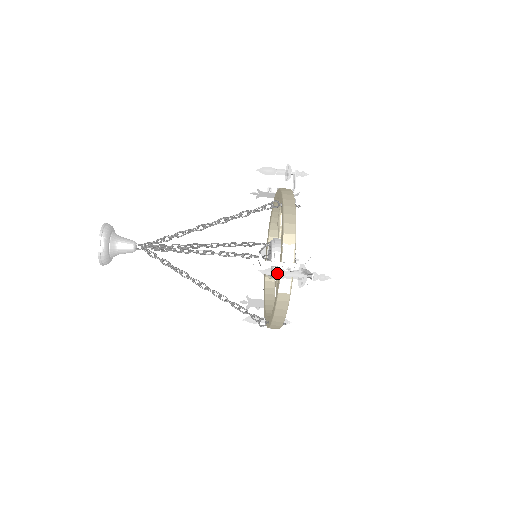
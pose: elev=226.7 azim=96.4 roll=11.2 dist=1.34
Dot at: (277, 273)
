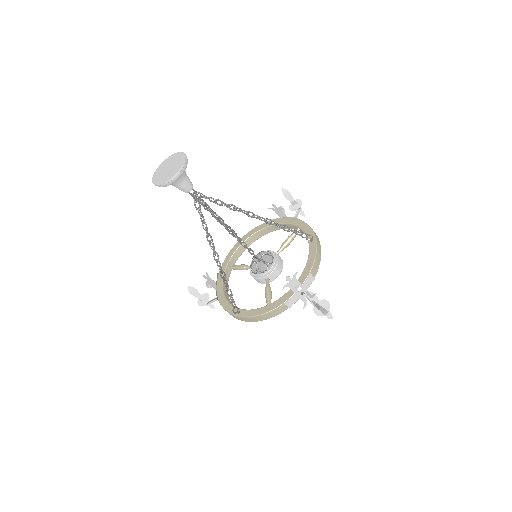
Dot at: (316, 299)
